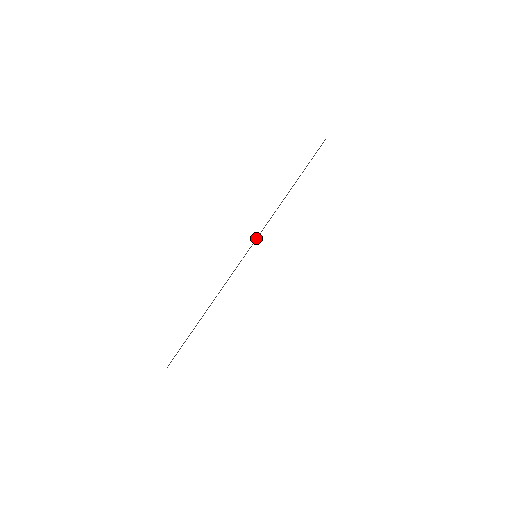
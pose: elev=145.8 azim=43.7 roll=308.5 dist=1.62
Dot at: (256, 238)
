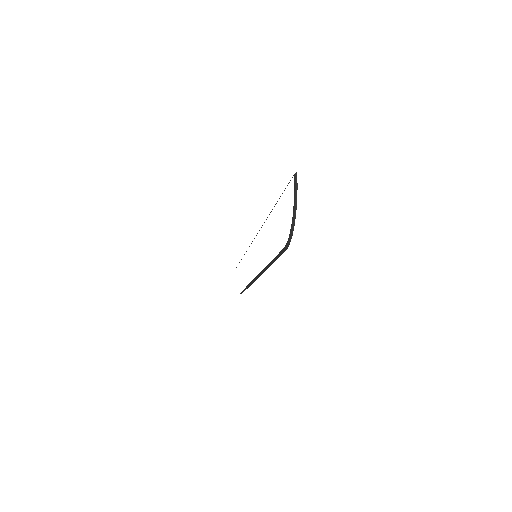
Dot at: occluded
